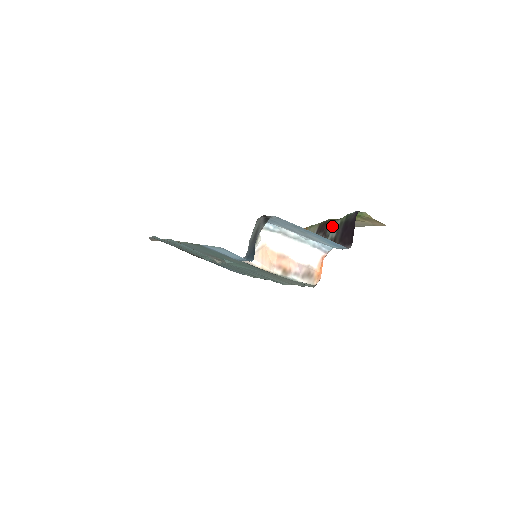
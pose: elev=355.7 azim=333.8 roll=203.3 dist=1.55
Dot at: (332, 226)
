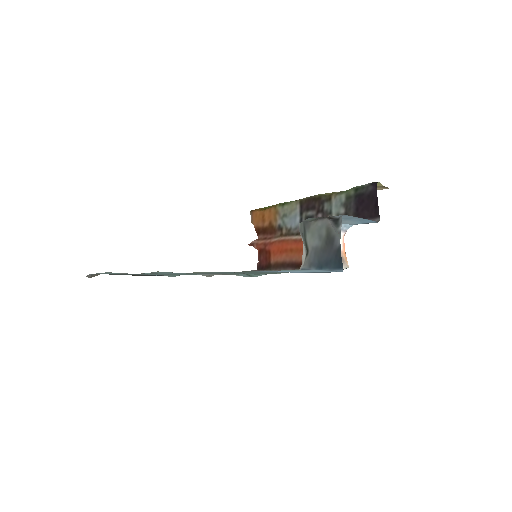
Dot at: (331, 202)
